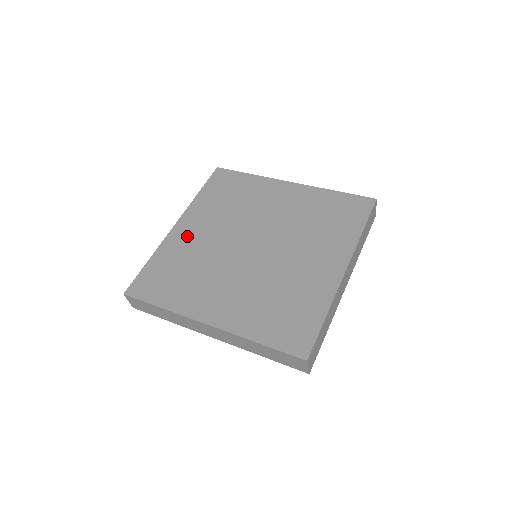
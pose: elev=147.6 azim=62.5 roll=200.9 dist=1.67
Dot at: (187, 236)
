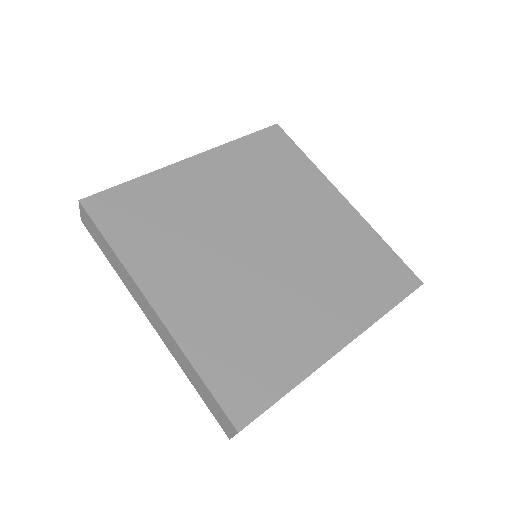
Dot at: (195, 181)
